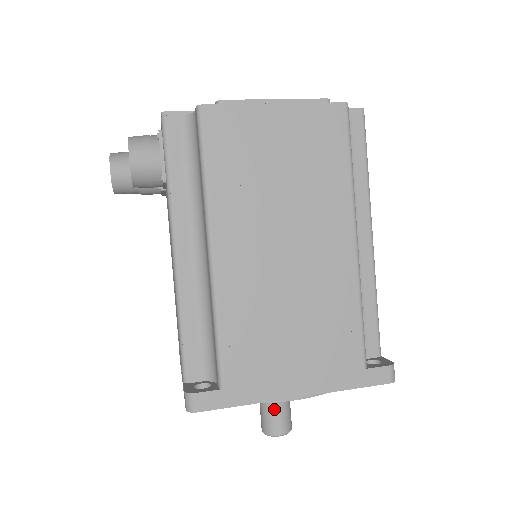
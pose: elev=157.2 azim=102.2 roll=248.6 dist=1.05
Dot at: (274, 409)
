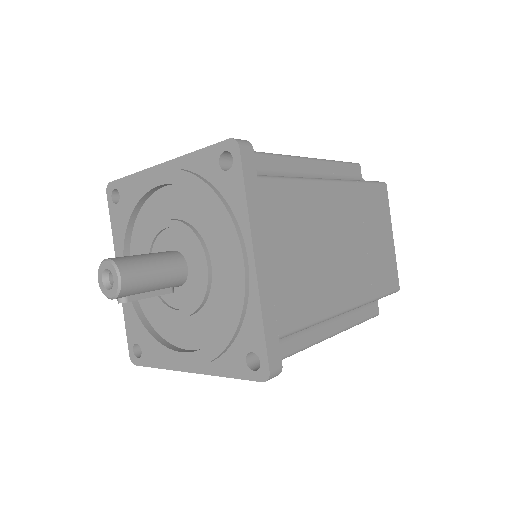
Dot at: occluded
